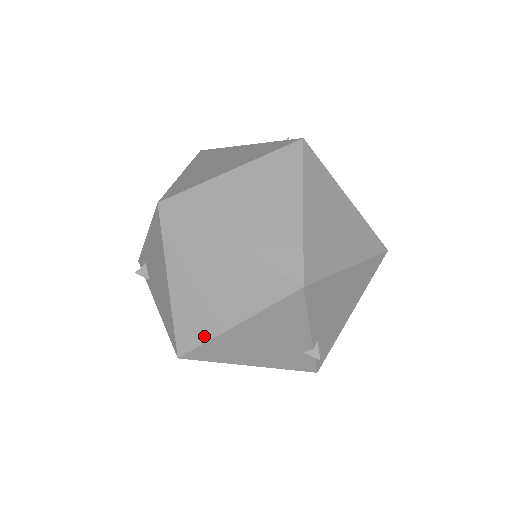
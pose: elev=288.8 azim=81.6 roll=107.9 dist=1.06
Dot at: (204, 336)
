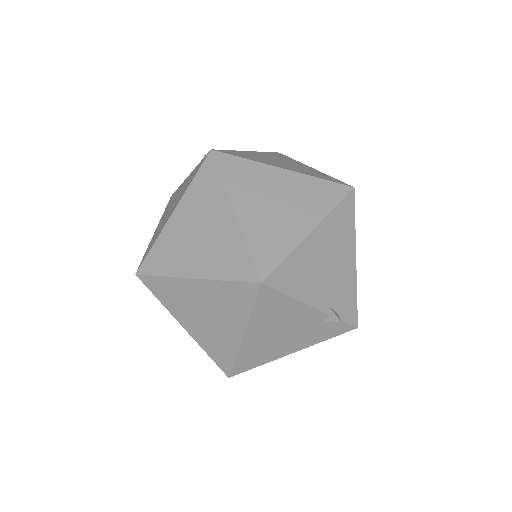
Dot at: (231, 354)
